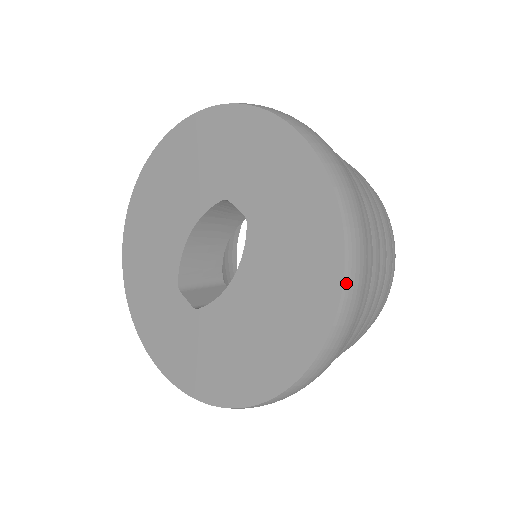
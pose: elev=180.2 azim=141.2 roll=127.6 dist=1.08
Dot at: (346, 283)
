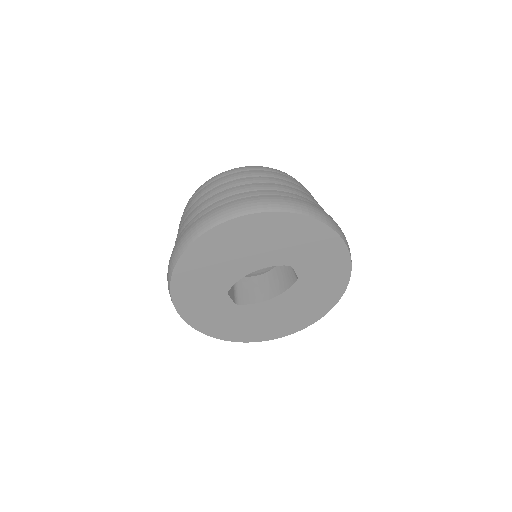
Dot at: occluded
